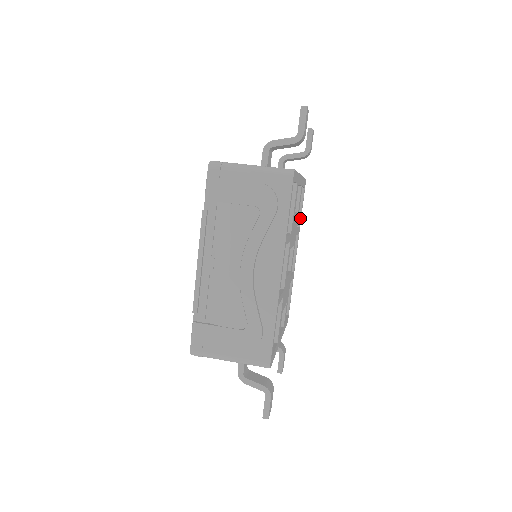
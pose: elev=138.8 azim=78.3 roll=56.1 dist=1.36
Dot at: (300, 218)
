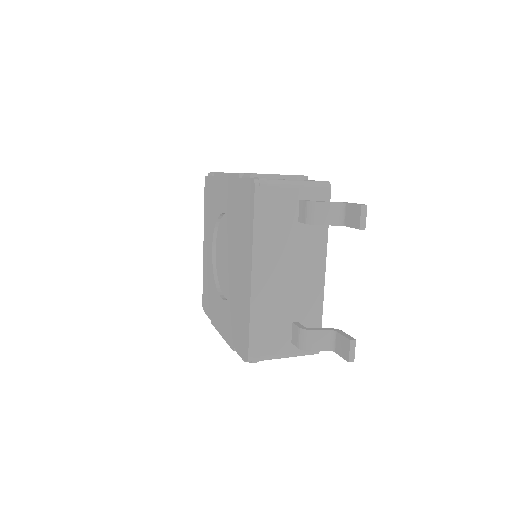
Dot at: occluded
